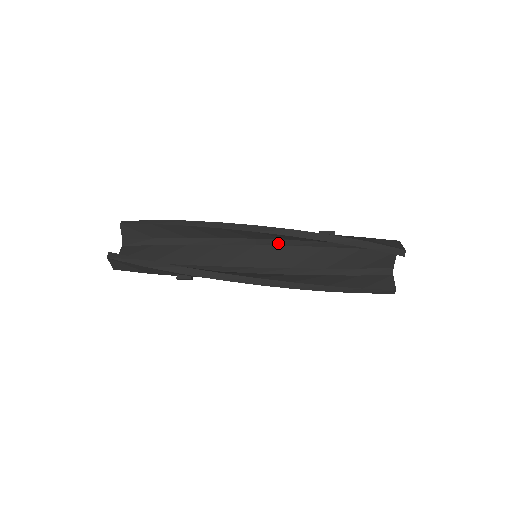
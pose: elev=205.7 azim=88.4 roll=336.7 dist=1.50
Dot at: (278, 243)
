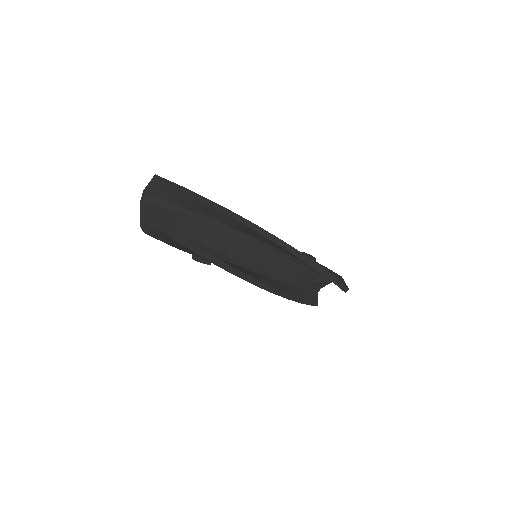
Dot at: (274, 250)
